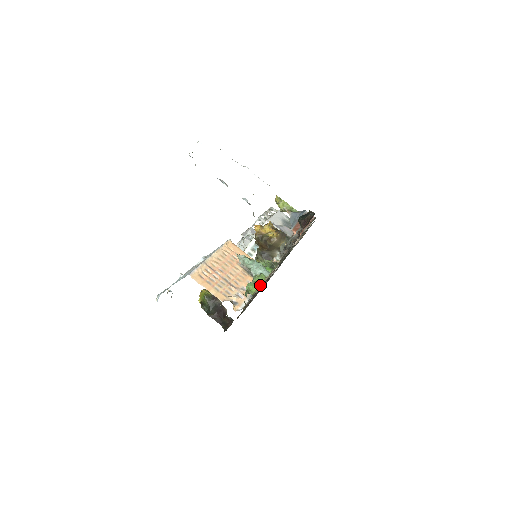
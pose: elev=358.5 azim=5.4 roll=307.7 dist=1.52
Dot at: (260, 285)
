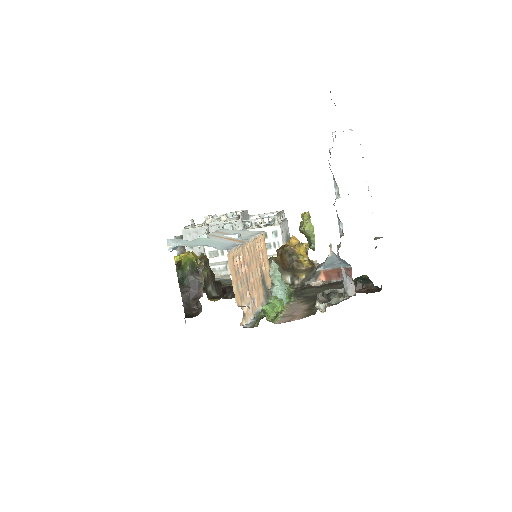
Dot at: (280, 315)
